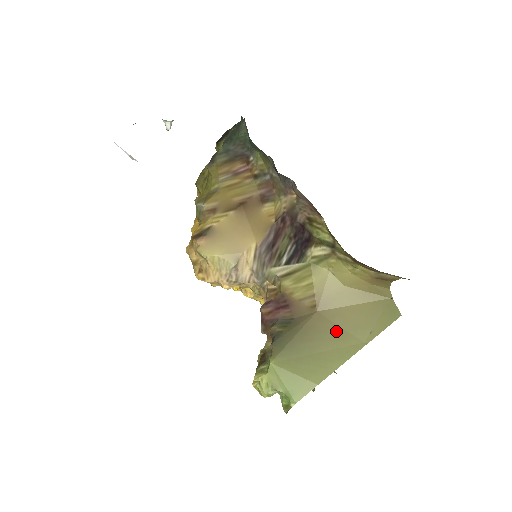
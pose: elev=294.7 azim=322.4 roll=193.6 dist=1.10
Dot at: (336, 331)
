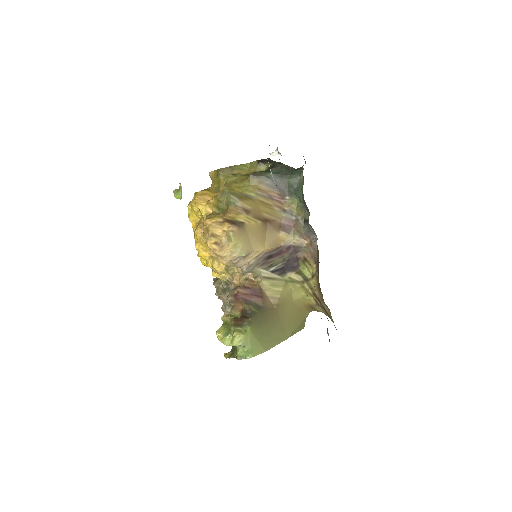
Dot at: (280, 324)
